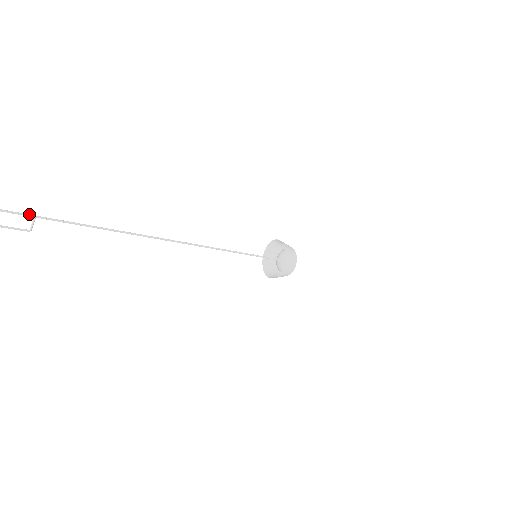
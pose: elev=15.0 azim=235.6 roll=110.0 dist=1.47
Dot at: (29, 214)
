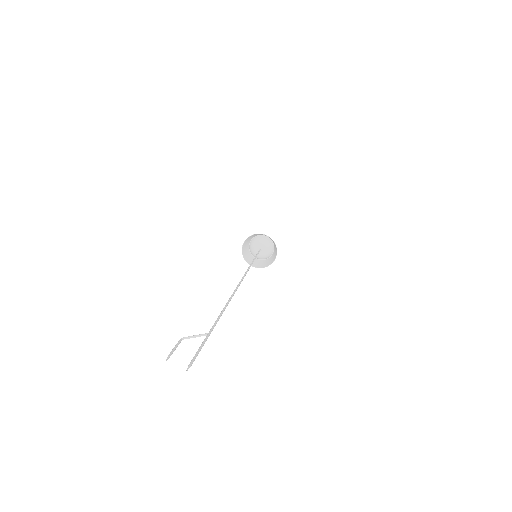
Dot at: (208, 336)
